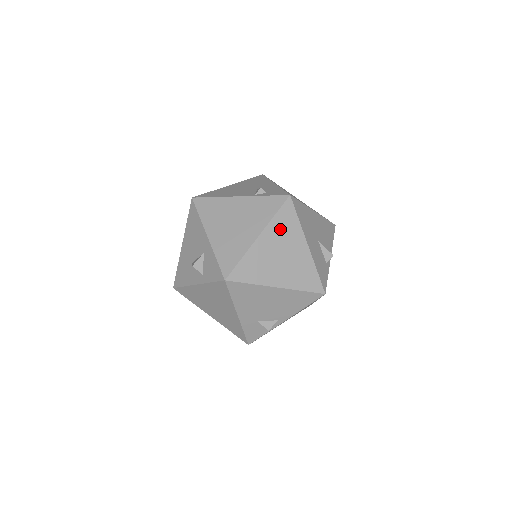
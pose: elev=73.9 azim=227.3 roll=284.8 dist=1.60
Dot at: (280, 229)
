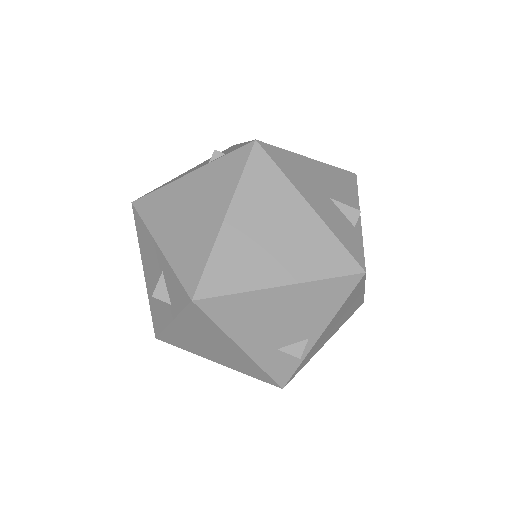
Dot at: (256, 195)
